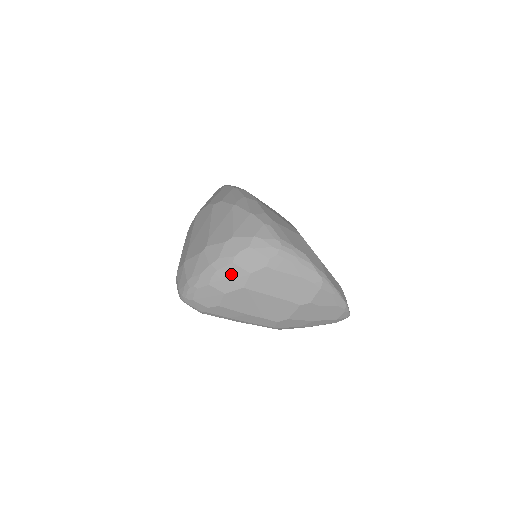
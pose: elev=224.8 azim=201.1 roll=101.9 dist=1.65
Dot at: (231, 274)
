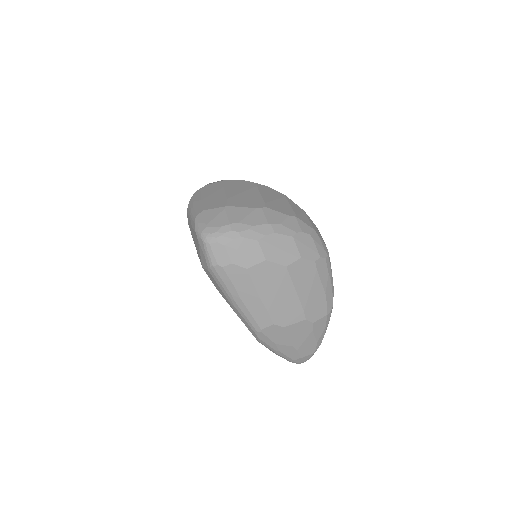
Dot at: (285, 246)
